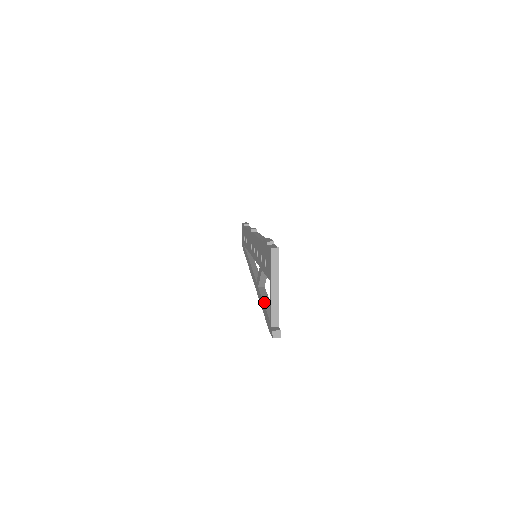
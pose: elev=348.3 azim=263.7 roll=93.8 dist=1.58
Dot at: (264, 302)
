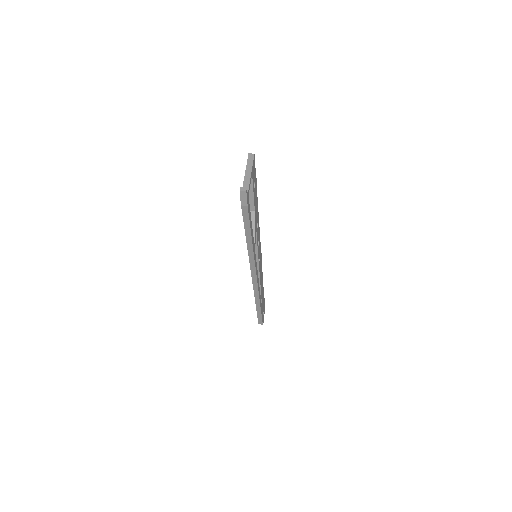
Dot at: occluded
